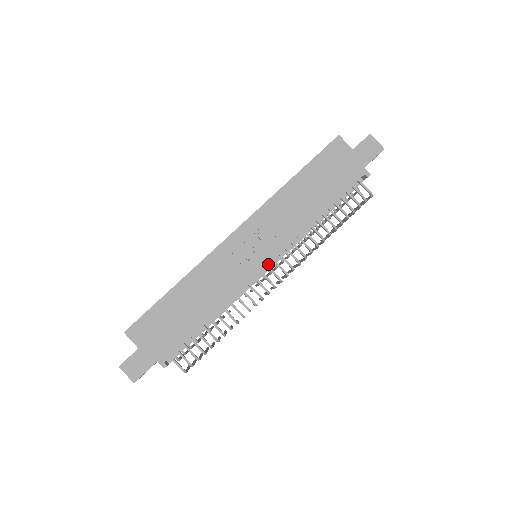
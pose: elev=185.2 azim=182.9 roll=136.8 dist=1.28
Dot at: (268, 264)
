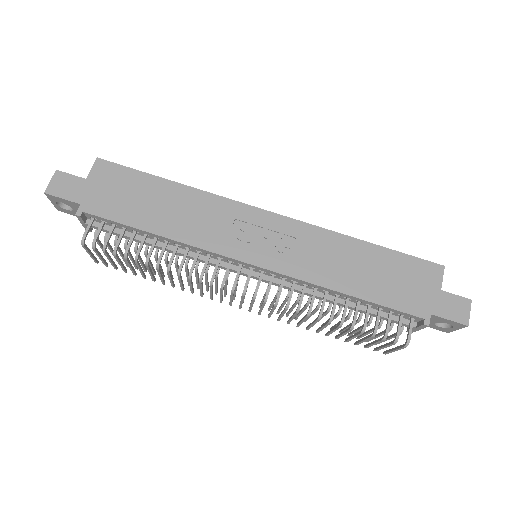
Dot at: (254, 265)
